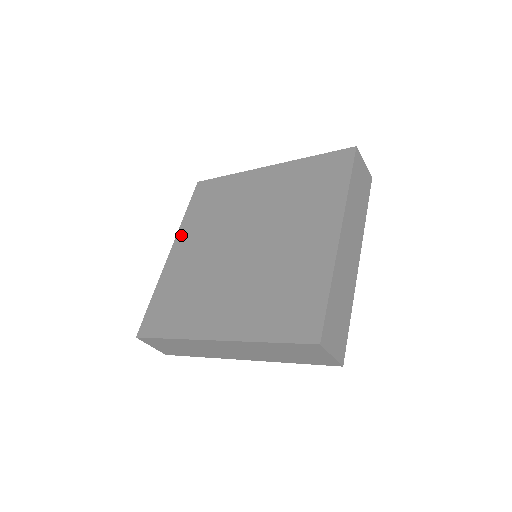
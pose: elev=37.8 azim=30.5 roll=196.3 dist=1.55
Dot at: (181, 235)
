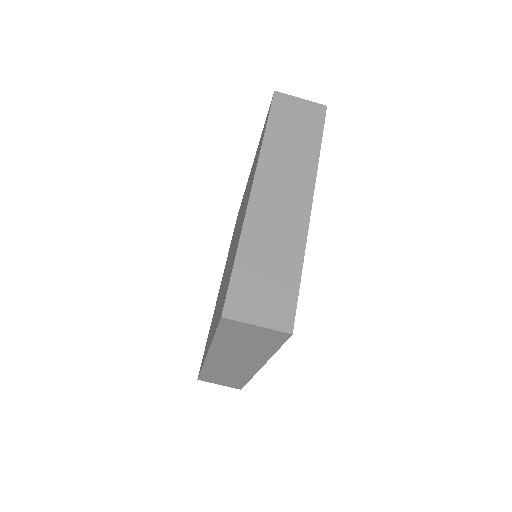
Dot at: occluded
